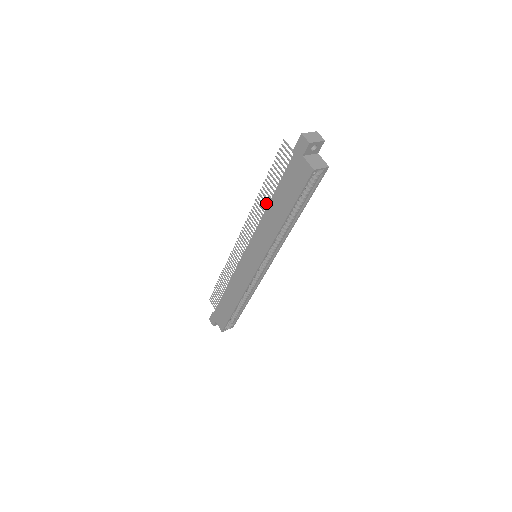
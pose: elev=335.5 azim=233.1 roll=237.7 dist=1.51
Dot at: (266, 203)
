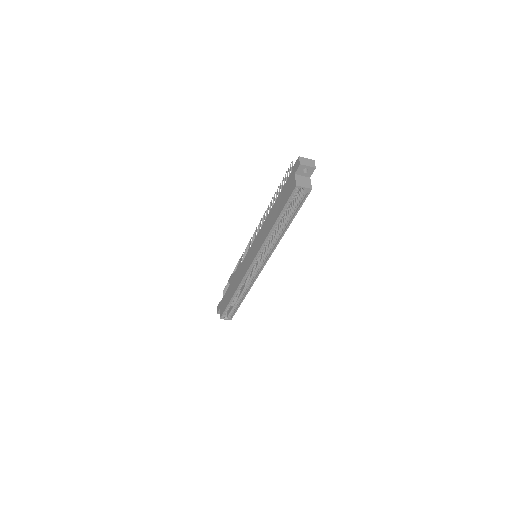
Dot at: occluded
